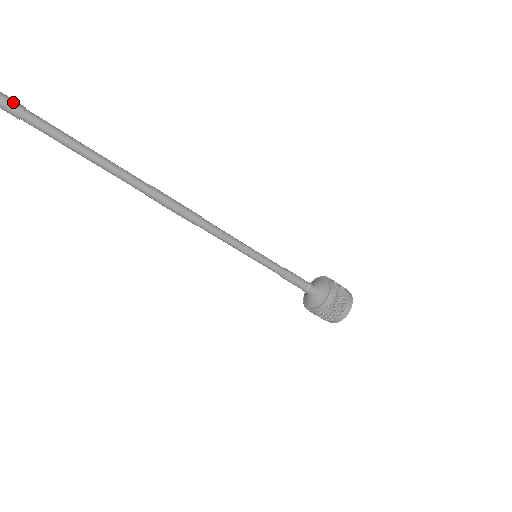
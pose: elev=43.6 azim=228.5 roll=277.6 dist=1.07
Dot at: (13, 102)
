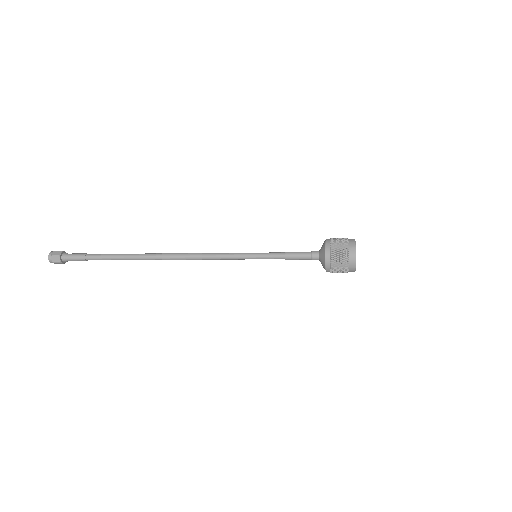
Dot at: occluded
